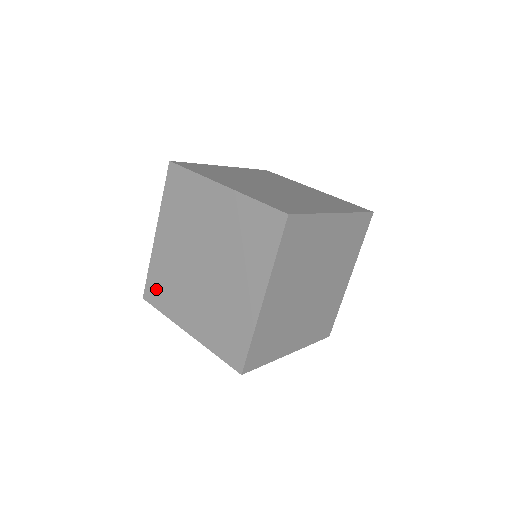
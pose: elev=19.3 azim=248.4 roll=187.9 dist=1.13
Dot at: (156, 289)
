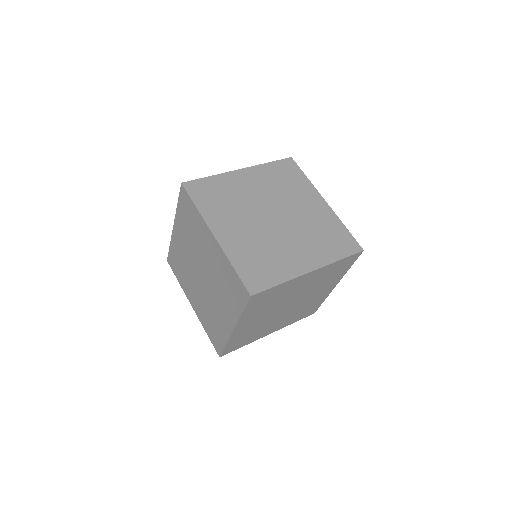
Dot at: (174, 263)
